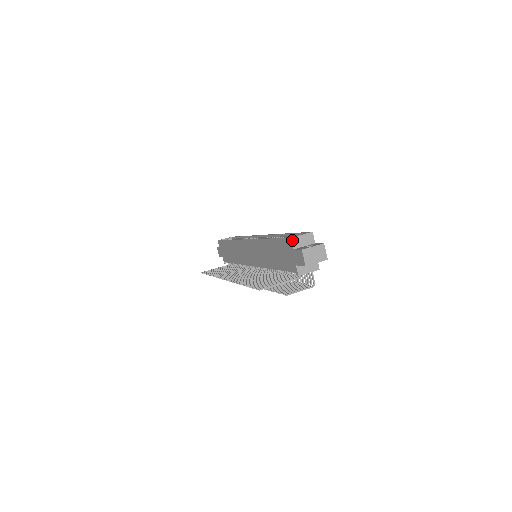
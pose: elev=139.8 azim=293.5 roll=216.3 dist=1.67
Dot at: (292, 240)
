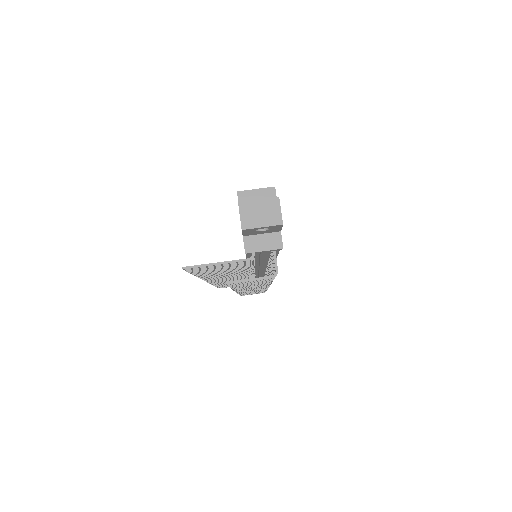
Dot at: (238, 195)
